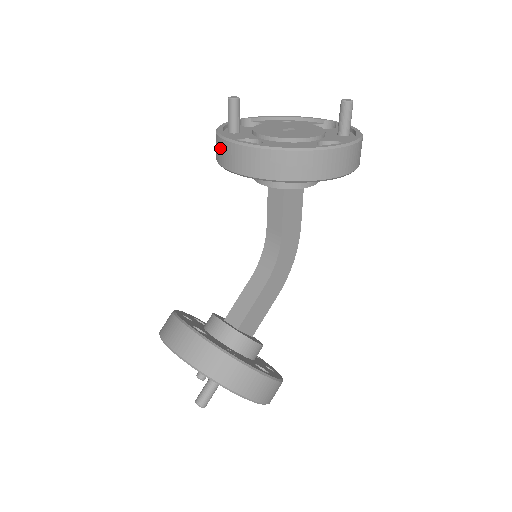
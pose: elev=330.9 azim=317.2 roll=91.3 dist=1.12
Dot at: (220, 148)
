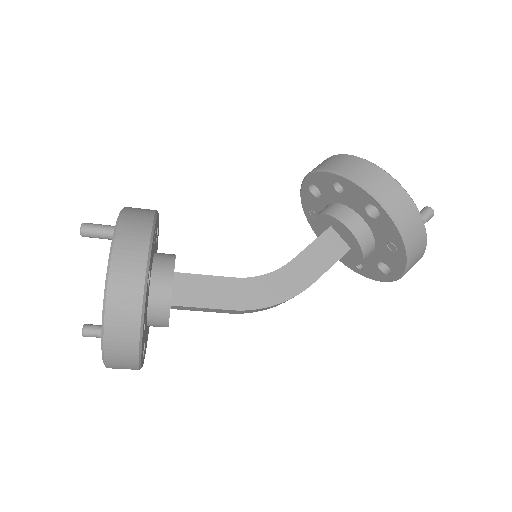
Dot at: occluded
